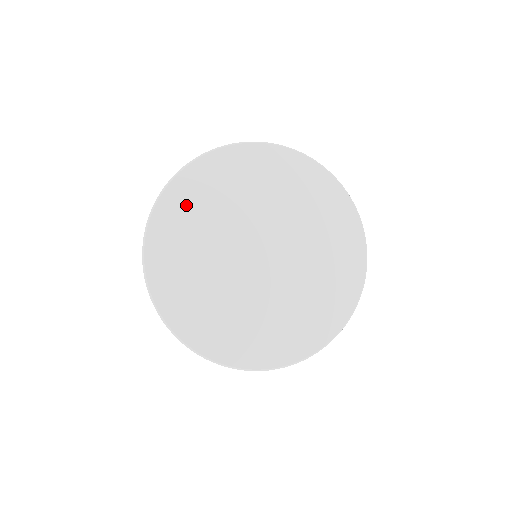
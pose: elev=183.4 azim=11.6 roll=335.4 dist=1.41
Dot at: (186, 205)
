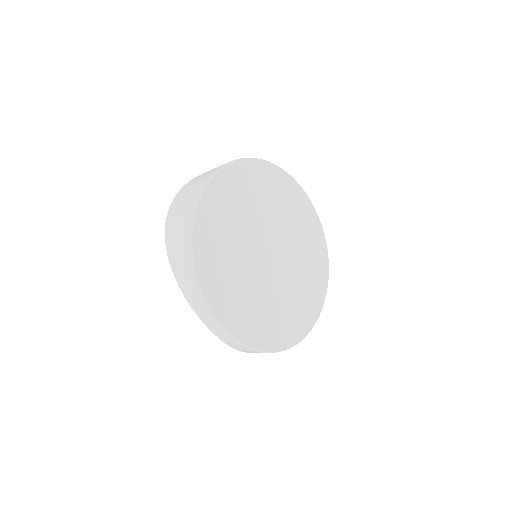
Dot at: (230, 191)
